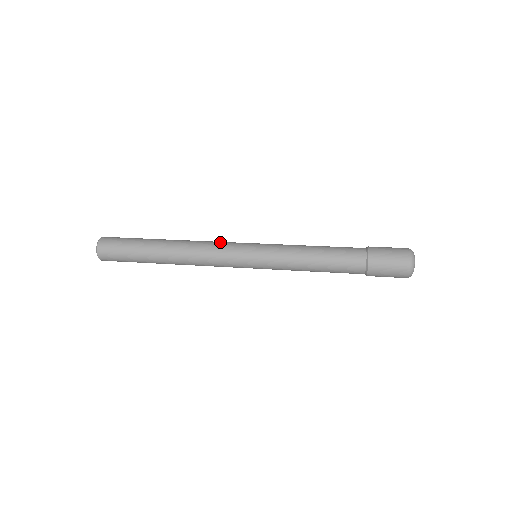
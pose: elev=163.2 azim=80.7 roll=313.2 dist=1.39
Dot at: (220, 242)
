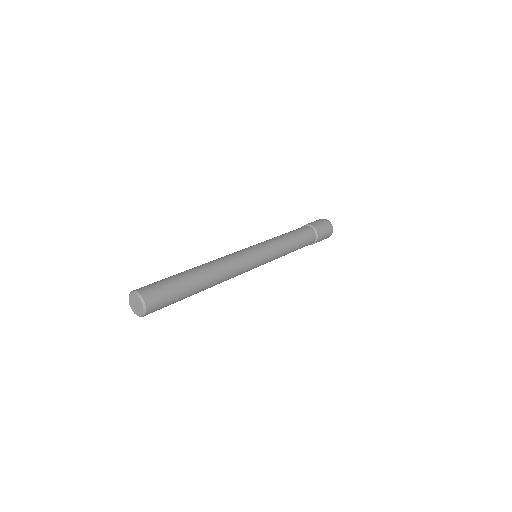
Dot at: (238, 256)
